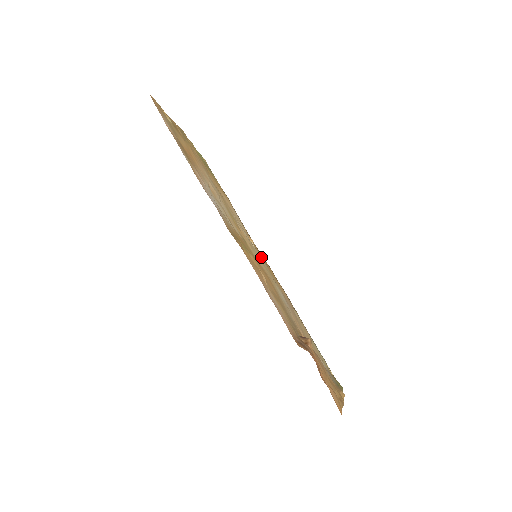
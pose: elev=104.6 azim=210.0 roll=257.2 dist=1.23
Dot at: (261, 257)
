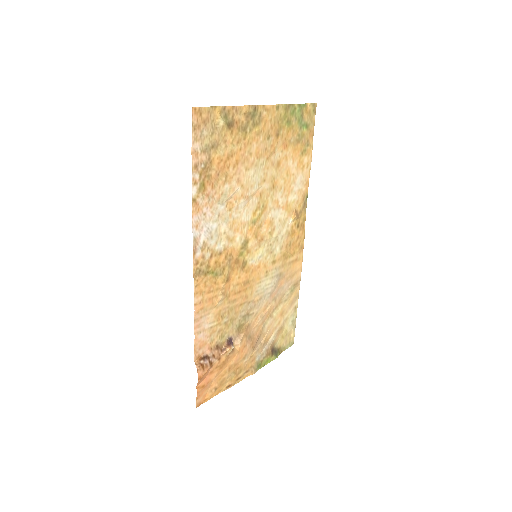
Dot at: (287, 238)
